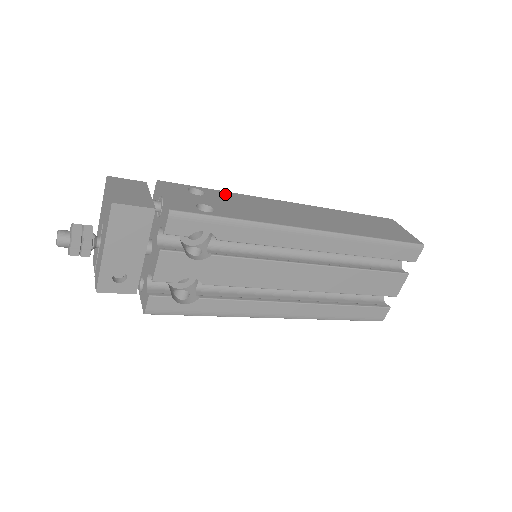
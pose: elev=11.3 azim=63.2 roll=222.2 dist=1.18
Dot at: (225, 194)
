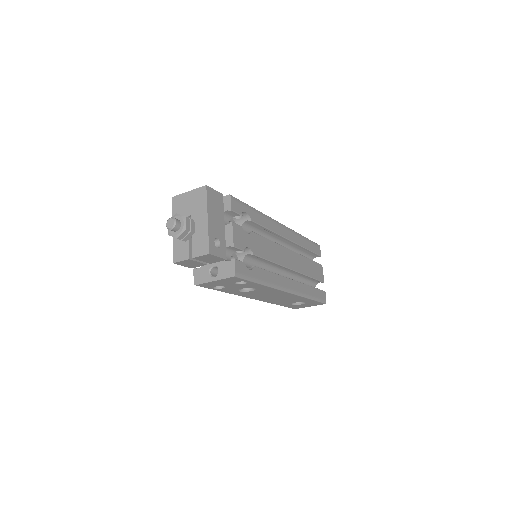
Dot at: occluded
